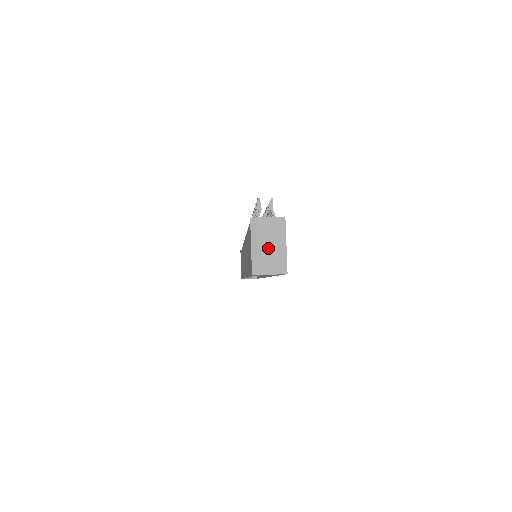
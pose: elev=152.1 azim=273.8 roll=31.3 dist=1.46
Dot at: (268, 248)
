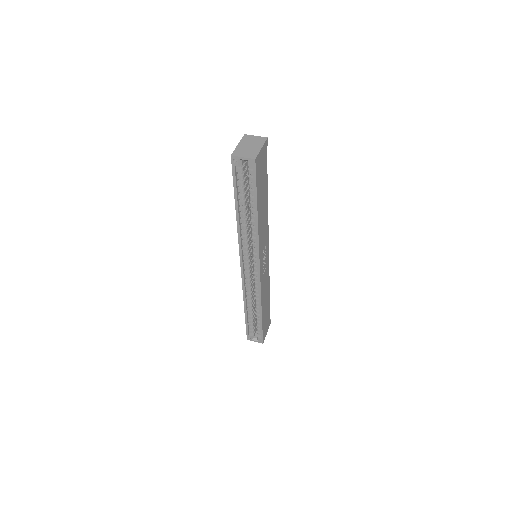
Dot at: (249, 147)
